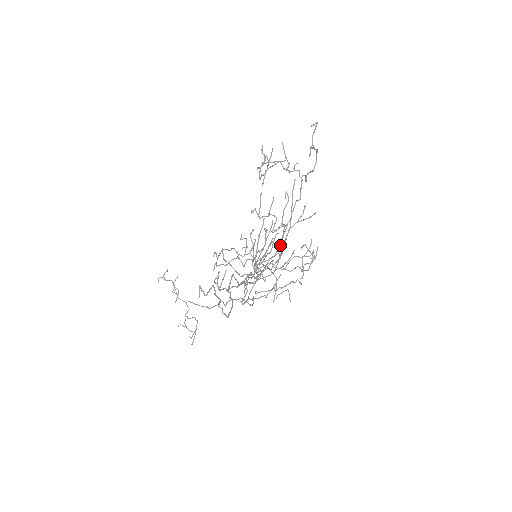
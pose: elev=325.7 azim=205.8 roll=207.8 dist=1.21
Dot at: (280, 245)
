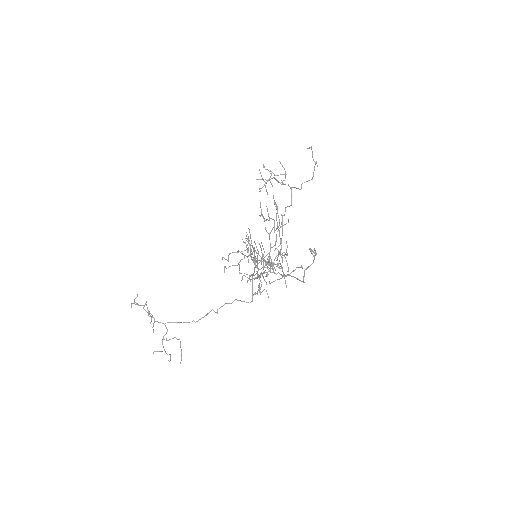
Dot at: (270, 246)
